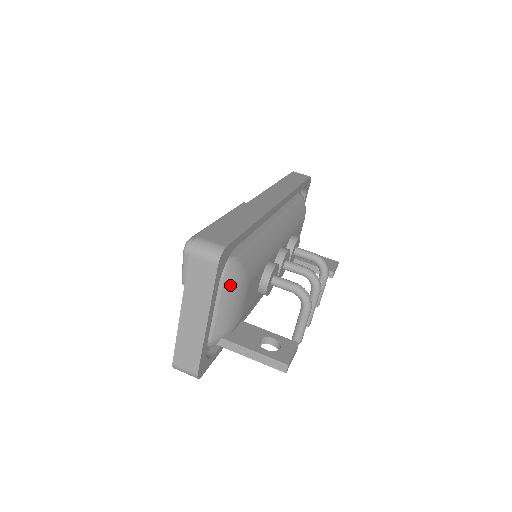
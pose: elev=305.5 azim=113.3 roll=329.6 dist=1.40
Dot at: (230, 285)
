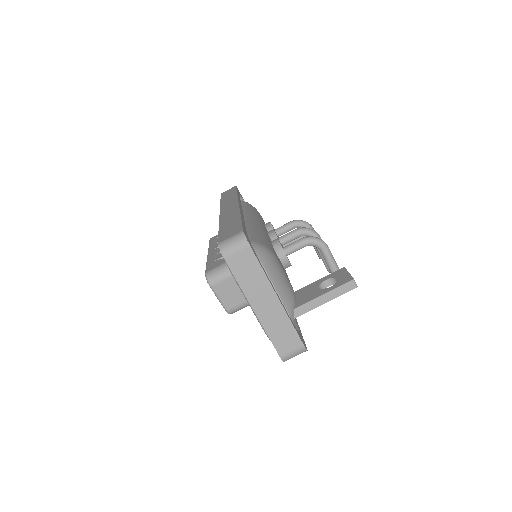
Dot at: (267, 262)
